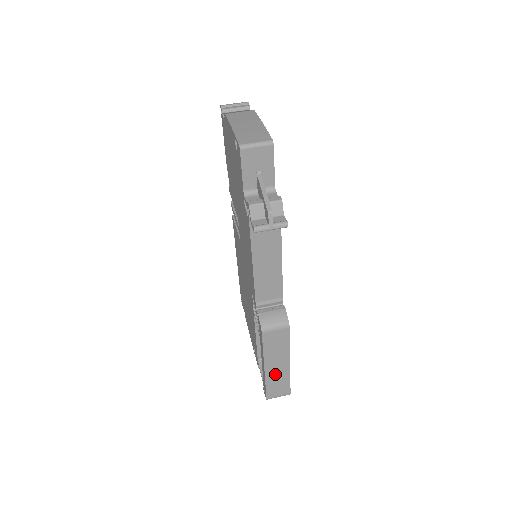
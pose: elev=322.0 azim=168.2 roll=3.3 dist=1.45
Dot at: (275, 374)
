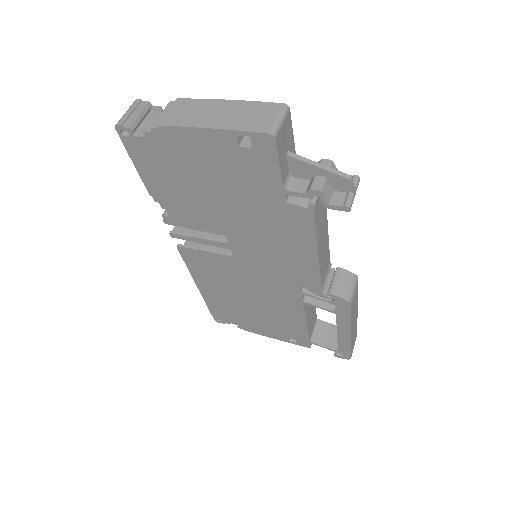
Dot at: (353, 331)
